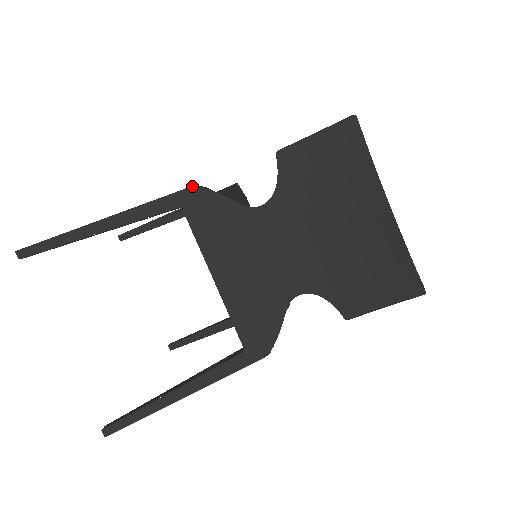
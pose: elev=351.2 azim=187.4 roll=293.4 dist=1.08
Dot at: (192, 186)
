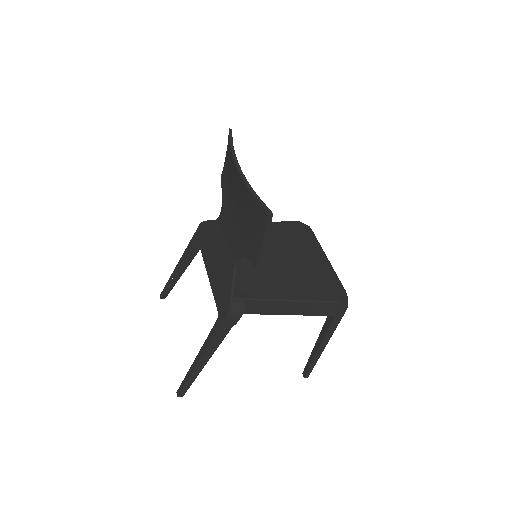
Dot at: (200, 224)
